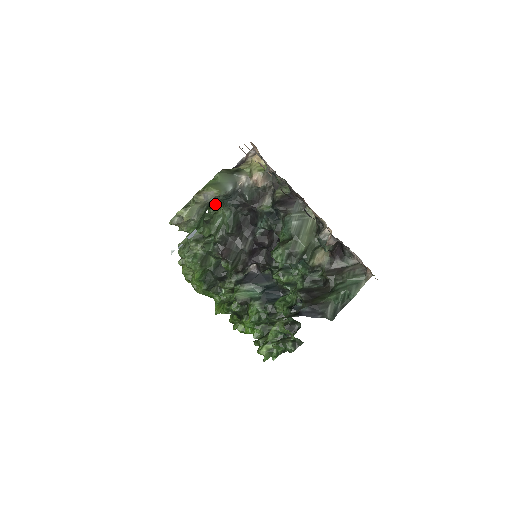
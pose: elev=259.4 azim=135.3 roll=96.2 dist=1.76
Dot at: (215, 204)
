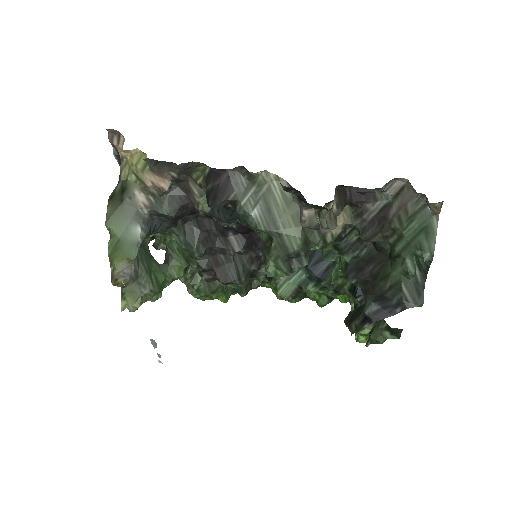
Dot at: occluded
